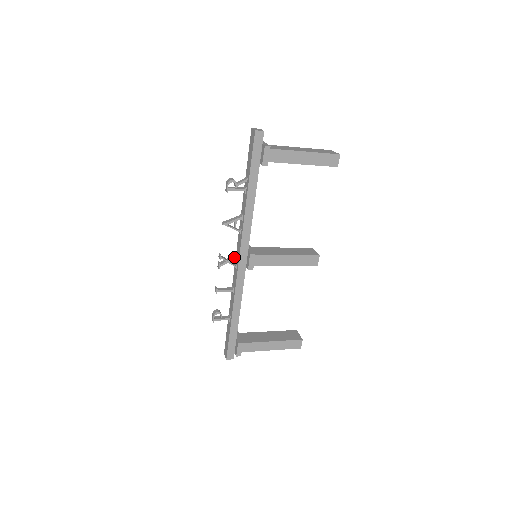
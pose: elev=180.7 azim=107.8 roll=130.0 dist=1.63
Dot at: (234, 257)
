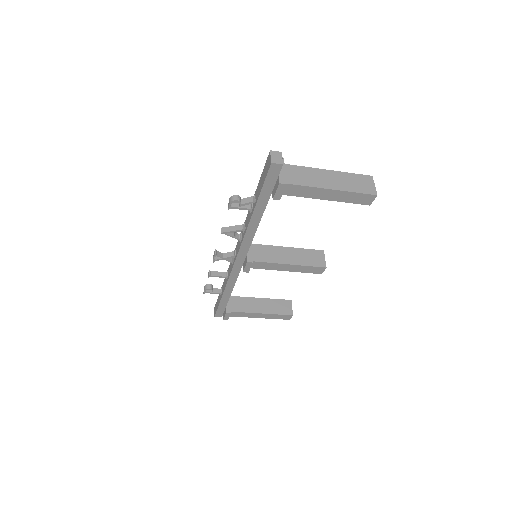
Dot at: (231, 256)
